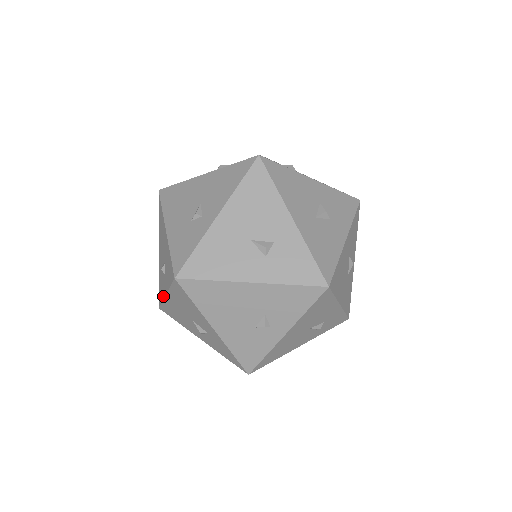
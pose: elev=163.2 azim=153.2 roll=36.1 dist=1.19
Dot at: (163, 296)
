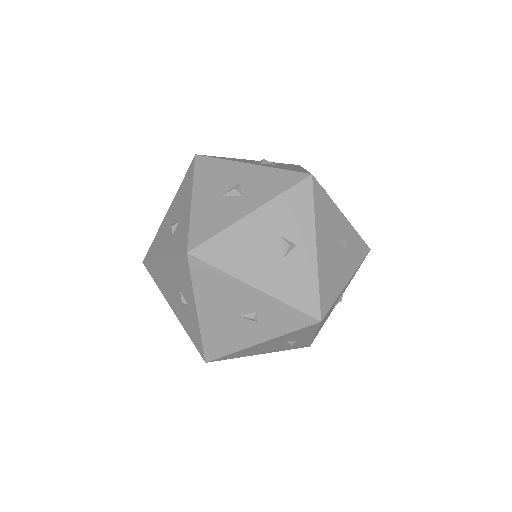
Dot at: occluded
